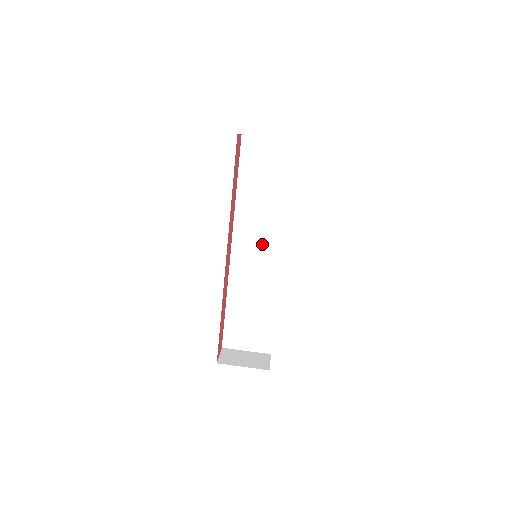
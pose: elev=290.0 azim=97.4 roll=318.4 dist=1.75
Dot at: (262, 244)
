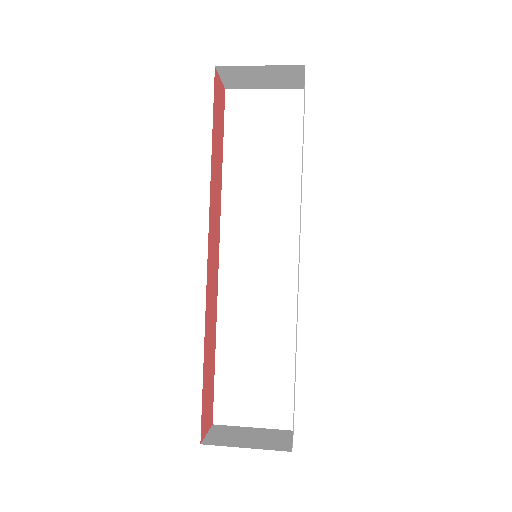
Dot at: (265, 244)
